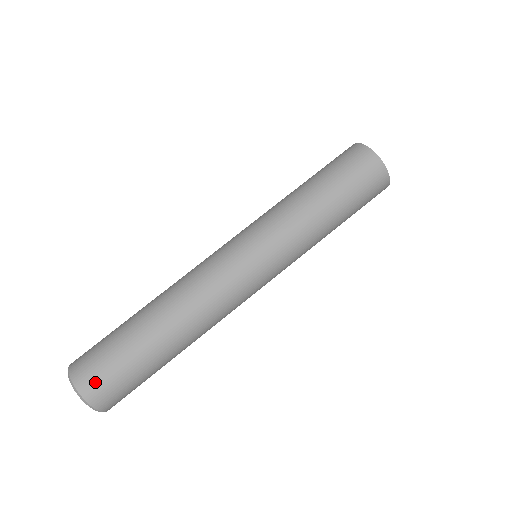
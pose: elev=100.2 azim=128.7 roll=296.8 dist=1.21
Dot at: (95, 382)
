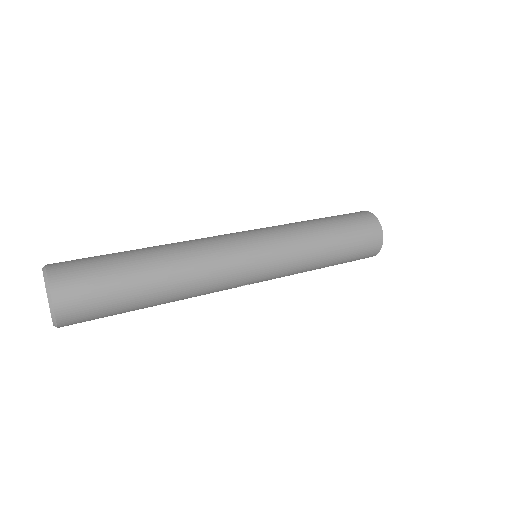
Dot at: (69, 275)
